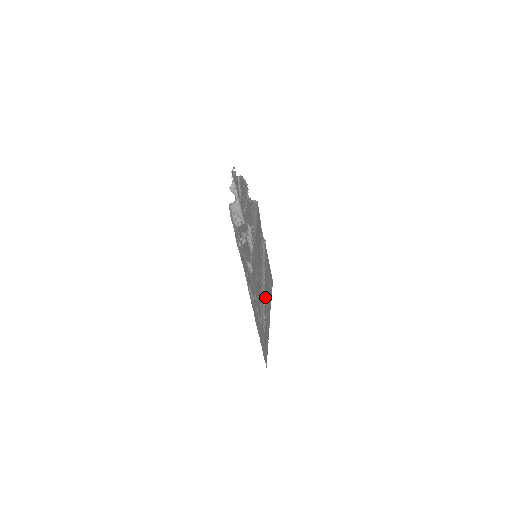
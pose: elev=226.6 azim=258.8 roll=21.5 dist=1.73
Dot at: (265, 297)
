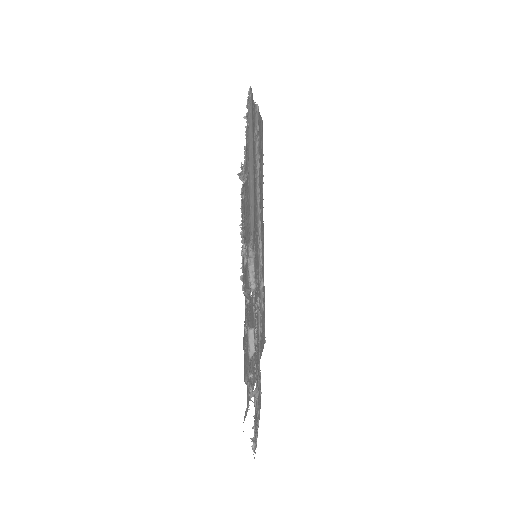
Dot at: occluded
